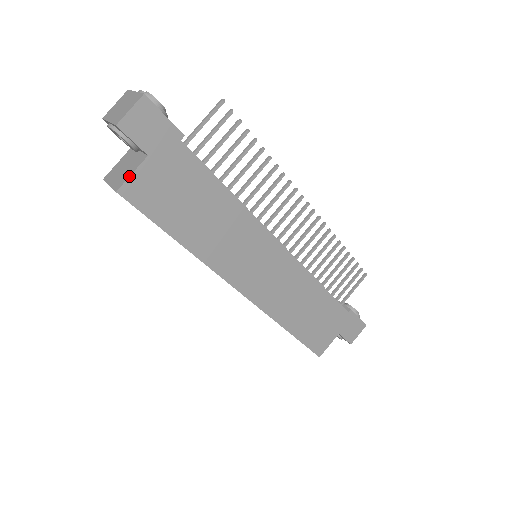
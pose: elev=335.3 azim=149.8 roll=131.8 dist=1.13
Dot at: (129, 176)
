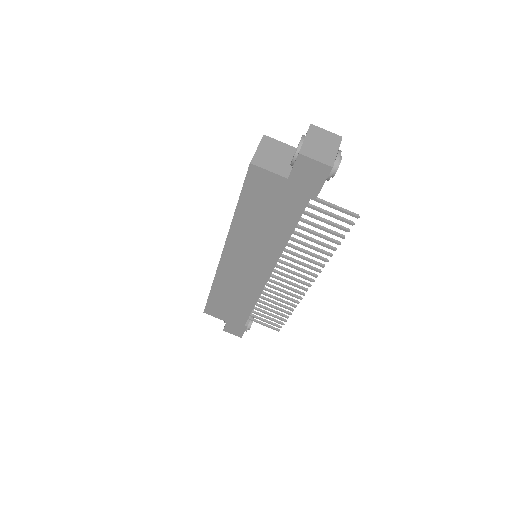
Dot at: (266, 169)
